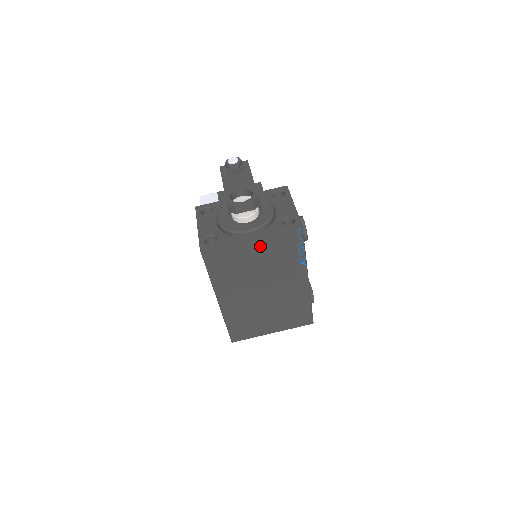
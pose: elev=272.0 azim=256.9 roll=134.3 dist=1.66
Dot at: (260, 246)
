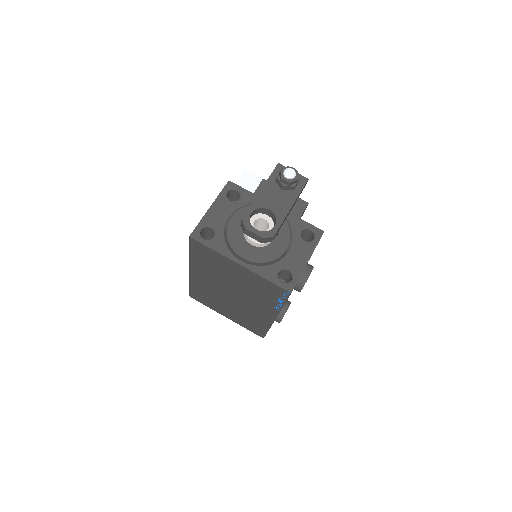
Dot at: (245, 274)
